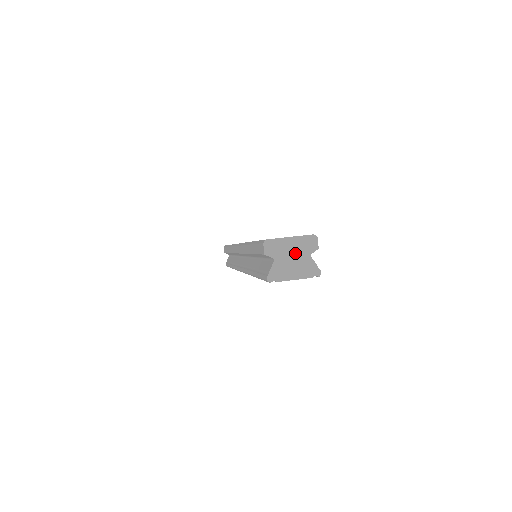
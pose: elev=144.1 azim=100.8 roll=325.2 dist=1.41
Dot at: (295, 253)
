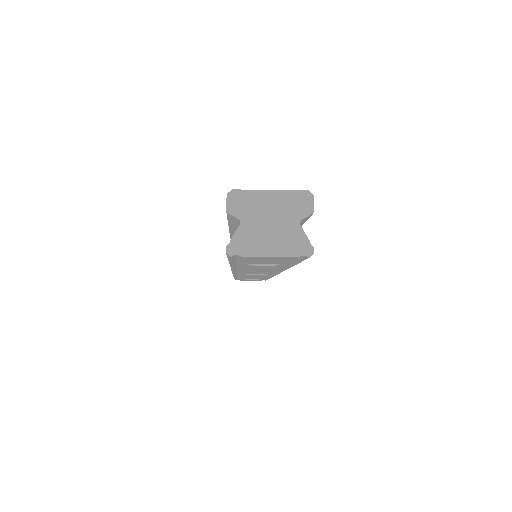
Dot at: (275, 216)
